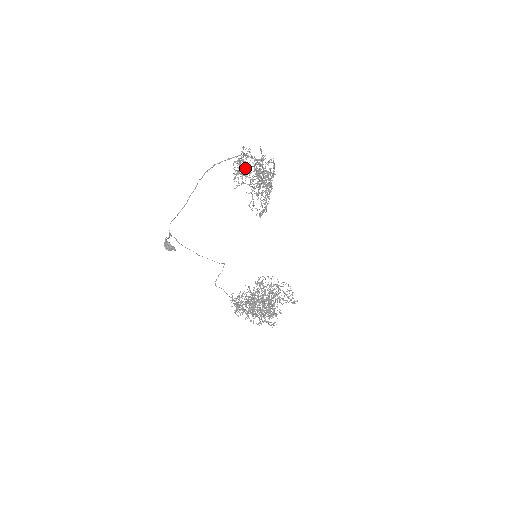
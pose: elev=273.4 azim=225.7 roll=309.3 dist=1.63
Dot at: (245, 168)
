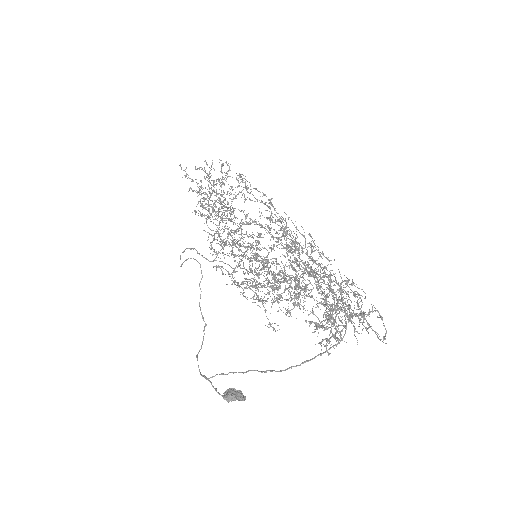
Dot at: occluded
